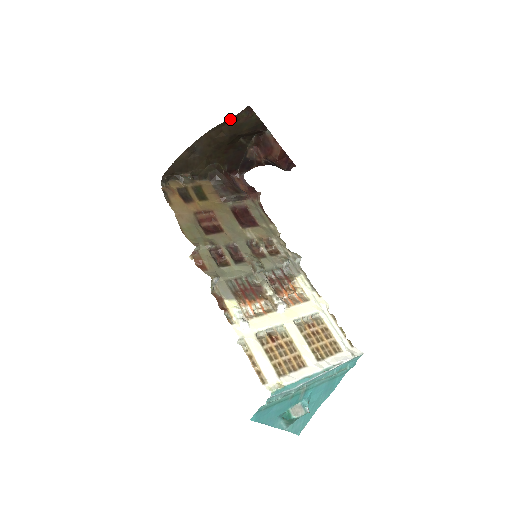
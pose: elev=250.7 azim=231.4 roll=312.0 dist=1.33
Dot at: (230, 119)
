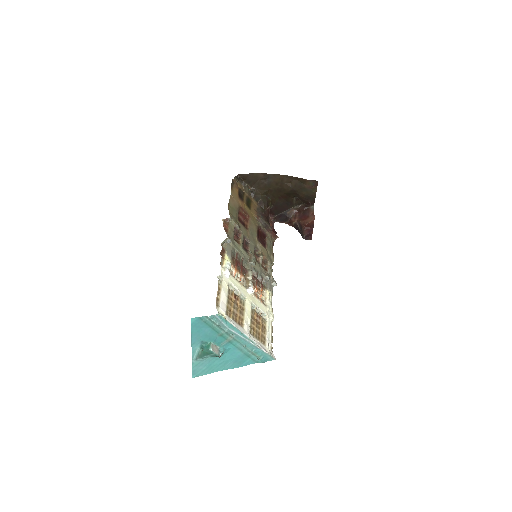
Dot at: (302, 179)
